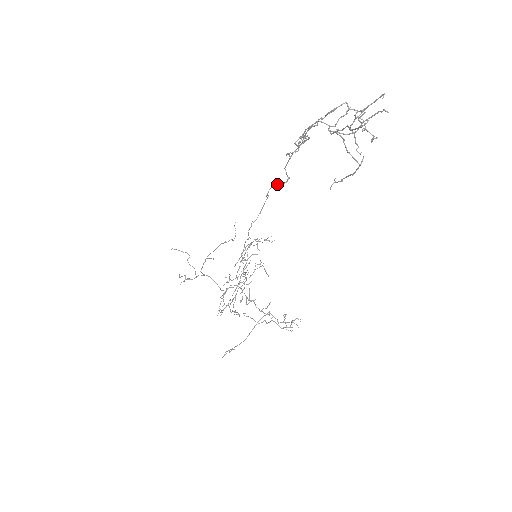
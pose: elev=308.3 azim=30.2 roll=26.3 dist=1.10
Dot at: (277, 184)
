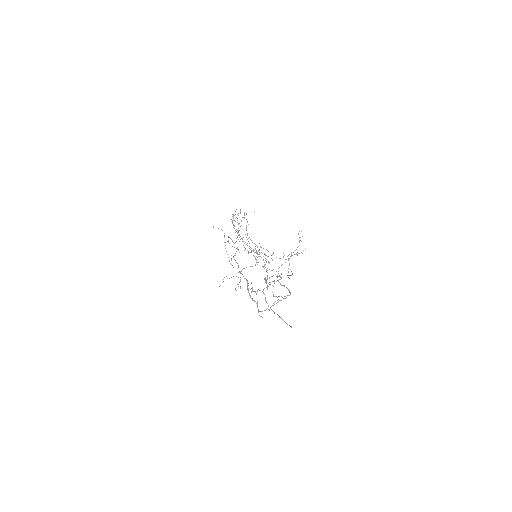
Dot at: occluded
